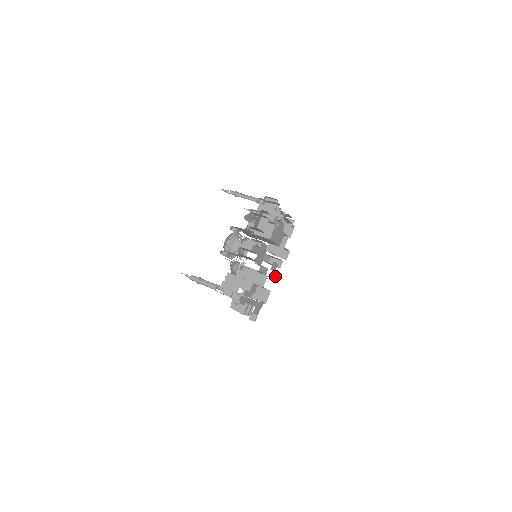
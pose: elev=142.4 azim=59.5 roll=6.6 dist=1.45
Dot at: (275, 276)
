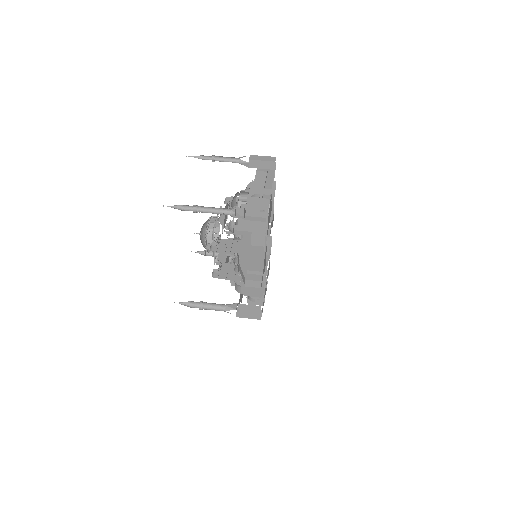
Dot at: (272, 224)
